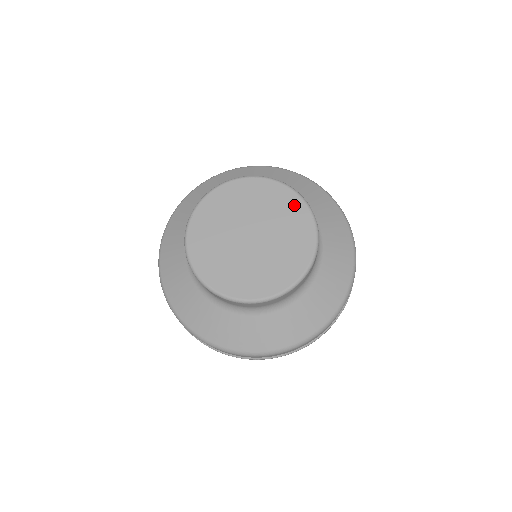
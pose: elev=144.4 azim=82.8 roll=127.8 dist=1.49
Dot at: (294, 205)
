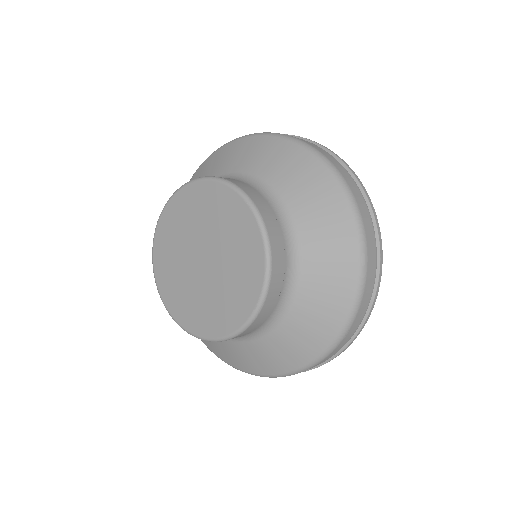
Dot at: (253, 276)
